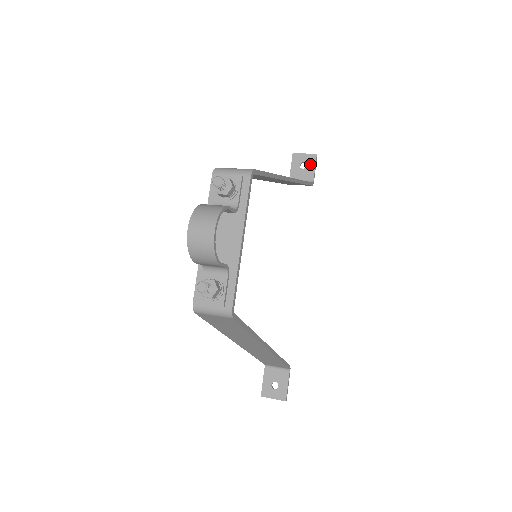
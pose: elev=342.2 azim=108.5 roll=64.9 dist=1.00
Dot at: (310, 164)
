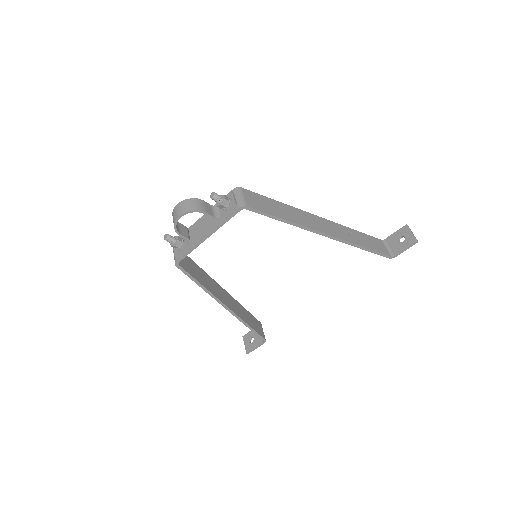
Dot at: (406, 243)
